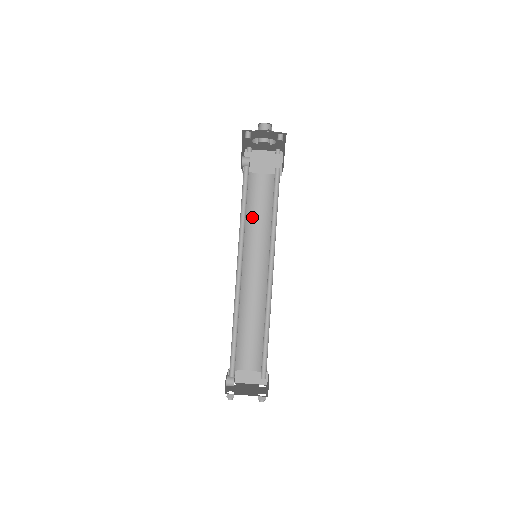
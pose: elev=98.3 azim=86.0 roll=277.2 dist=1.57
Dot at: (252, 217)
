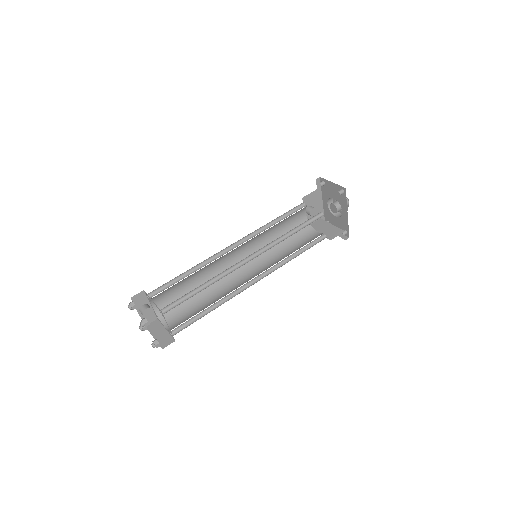
Dot at: (283, 247)
